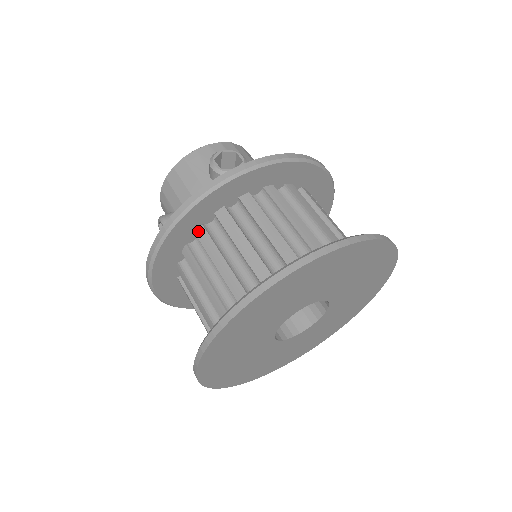
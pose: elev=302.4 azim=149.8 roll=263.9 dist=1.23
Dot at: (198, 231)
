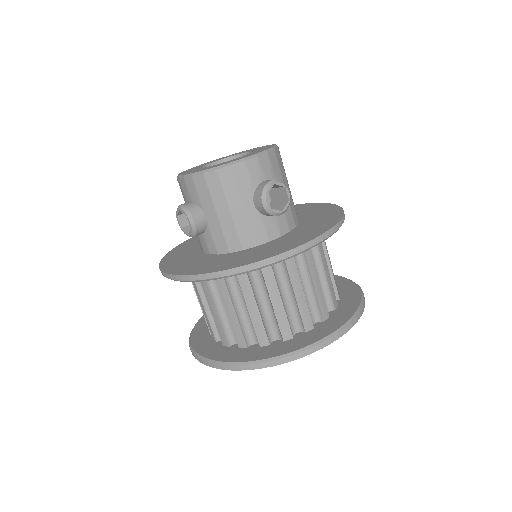
Dot at: occluded
